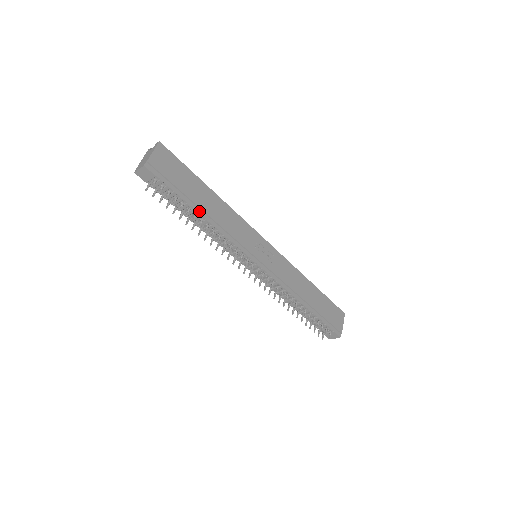
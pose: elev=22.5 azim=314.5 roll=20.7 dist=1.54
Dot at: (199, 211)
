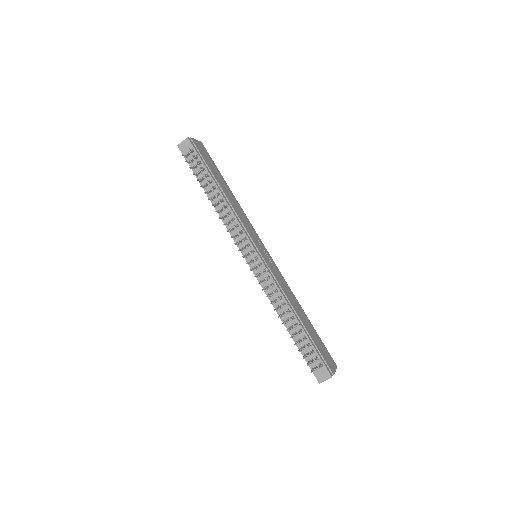
Dot at: (218, 187)
